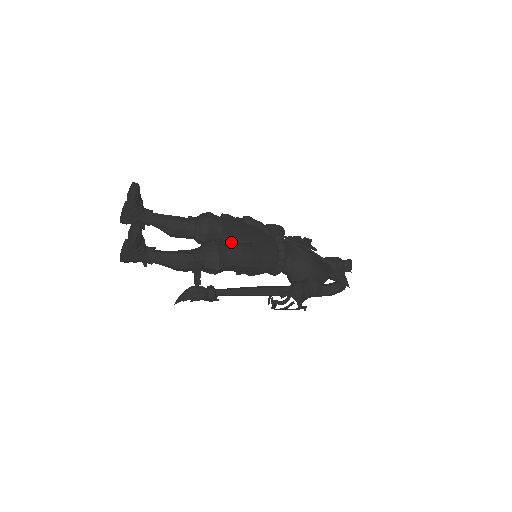
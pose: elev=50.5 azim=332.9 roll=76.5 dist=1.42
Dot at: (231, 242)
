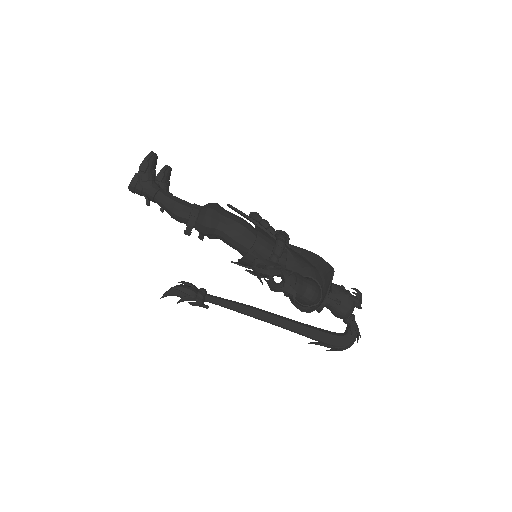
Dot at: occluded
